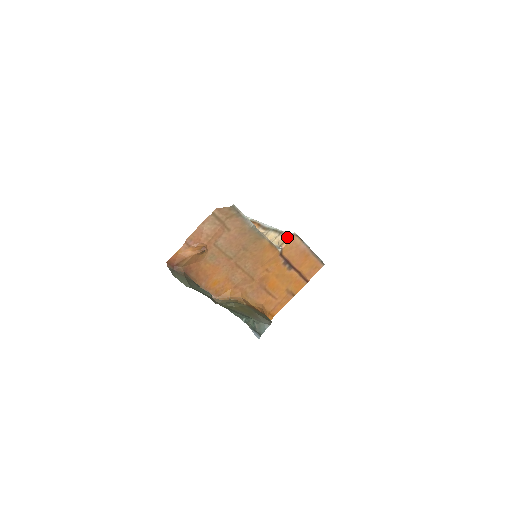
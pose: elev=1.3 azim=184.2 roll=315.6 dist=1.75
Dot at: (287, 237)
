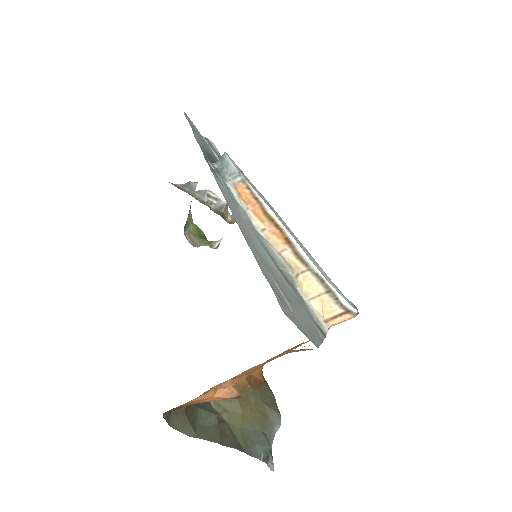
Dot at: (341, 310)
